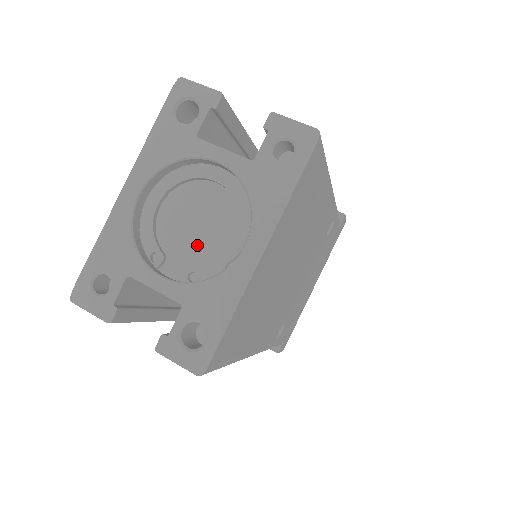
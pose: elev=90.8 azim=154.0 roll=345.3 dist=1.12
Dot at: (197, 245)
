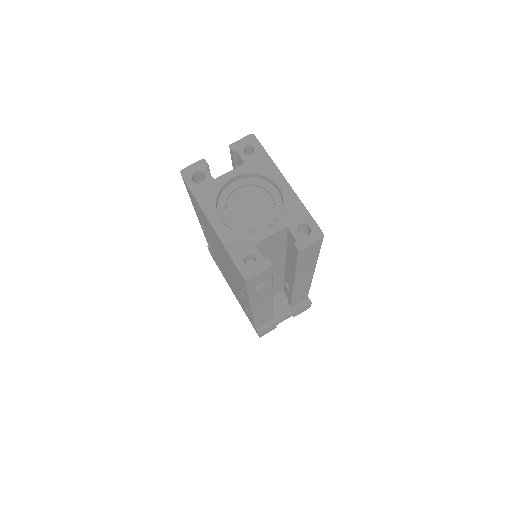
Dot at: (260, 213)
